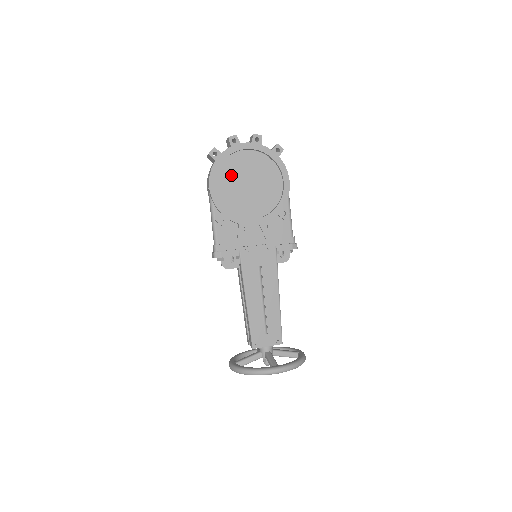
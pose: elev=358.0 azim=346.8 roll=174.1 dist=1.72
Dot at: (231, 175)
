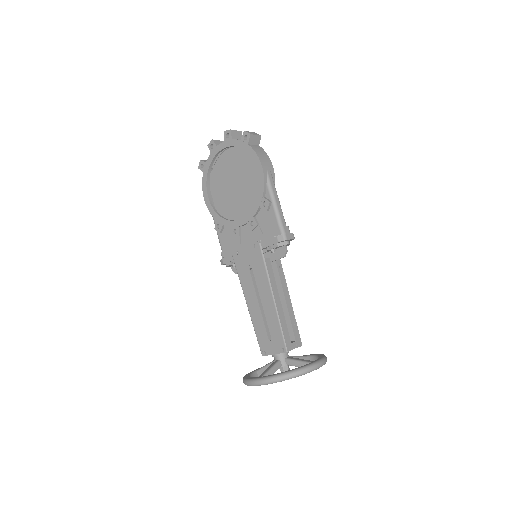
Dot at: (222, 180)
